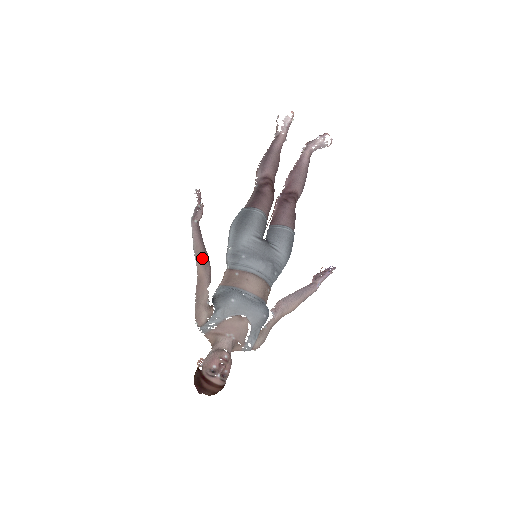
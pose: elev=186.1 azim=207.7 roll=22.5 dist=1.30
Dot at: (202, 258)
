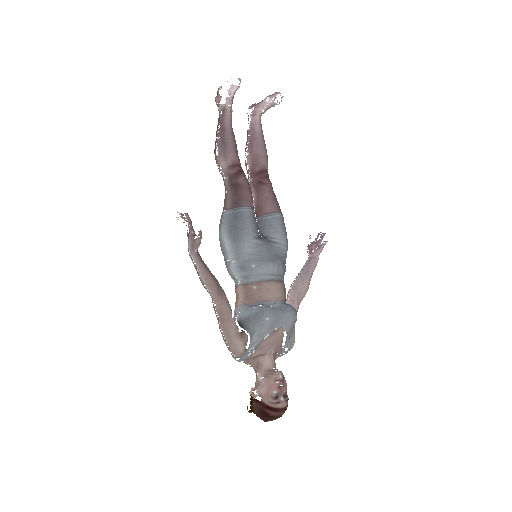
Dot at: (216, 287)
